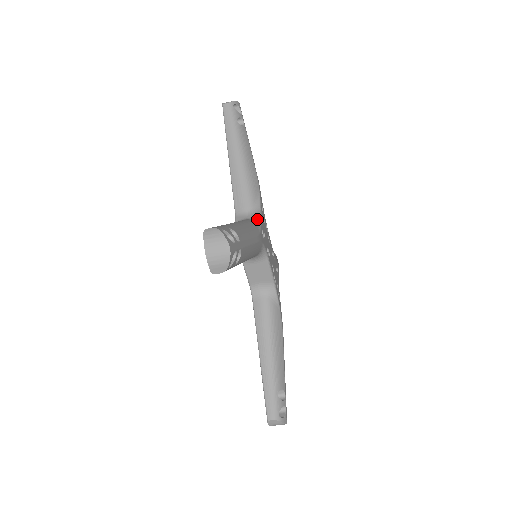
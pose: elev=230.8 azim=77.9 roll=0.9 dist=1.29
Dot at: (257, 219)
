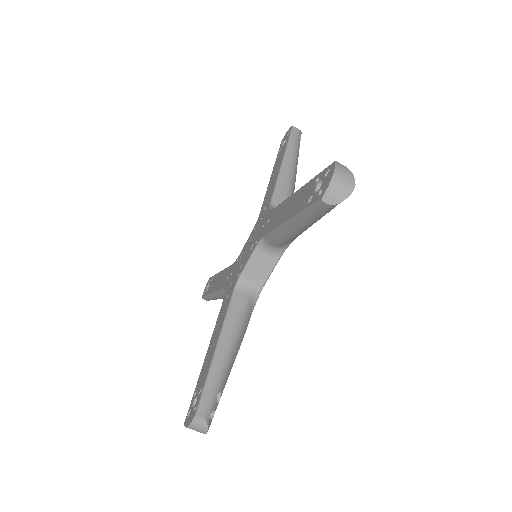
Dot at: occluded
